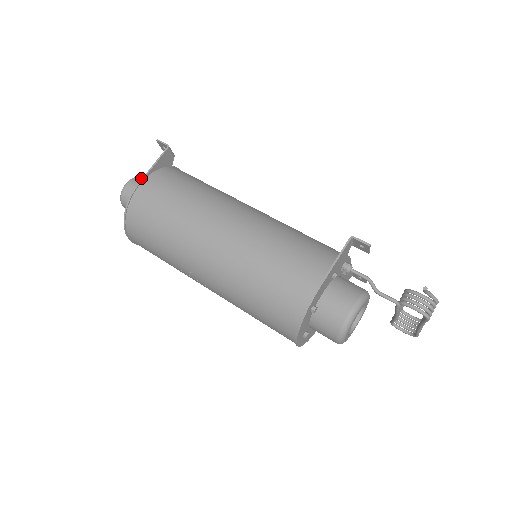
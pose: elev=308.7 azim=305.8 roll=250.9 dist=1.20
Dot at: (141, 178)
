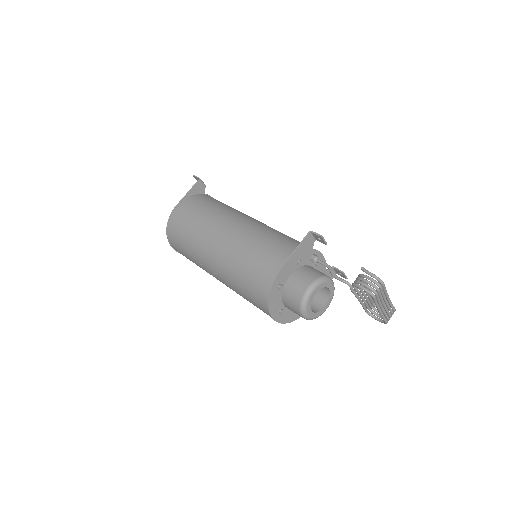
Dot at: occluded
